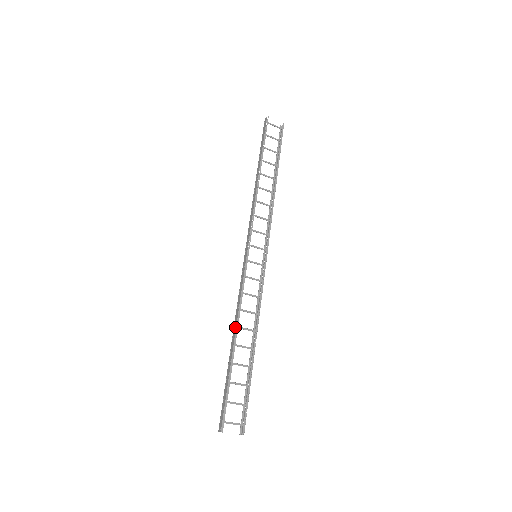
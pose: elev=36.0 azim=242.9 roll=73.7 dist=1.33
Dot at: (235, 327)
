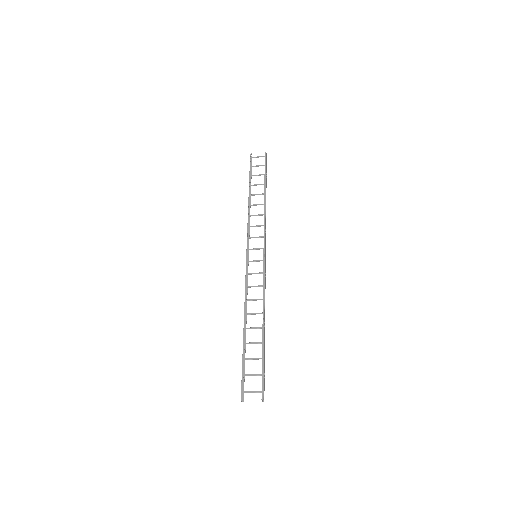
Dot at: (244, 315)
